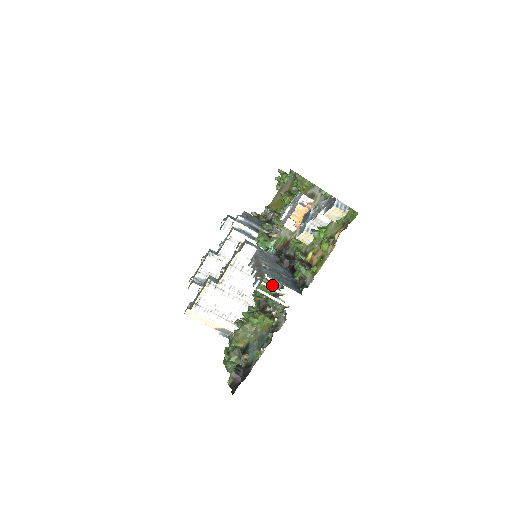
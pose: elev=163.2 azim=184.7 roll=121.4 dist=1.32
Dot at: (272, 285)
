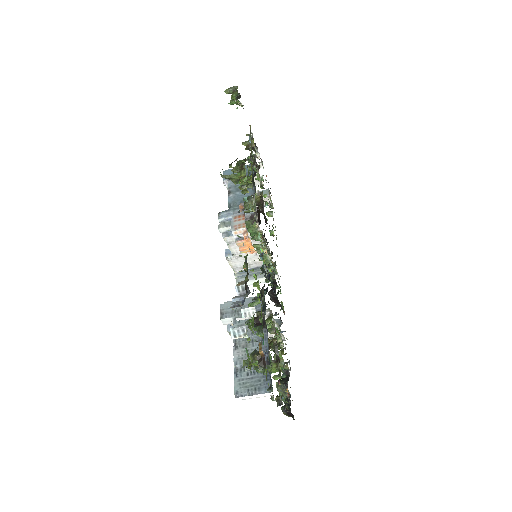
Dot at: occluded
